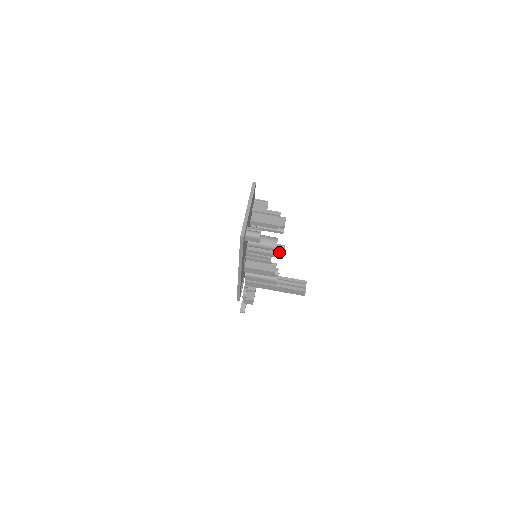
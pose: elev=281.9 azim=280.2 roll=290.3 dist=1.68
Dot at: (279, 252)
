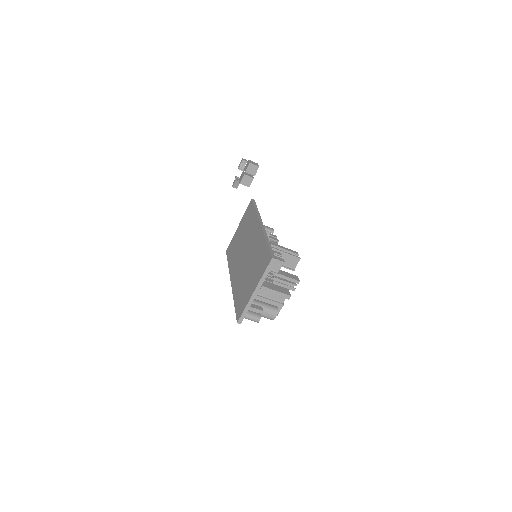
Dot at: occluded
